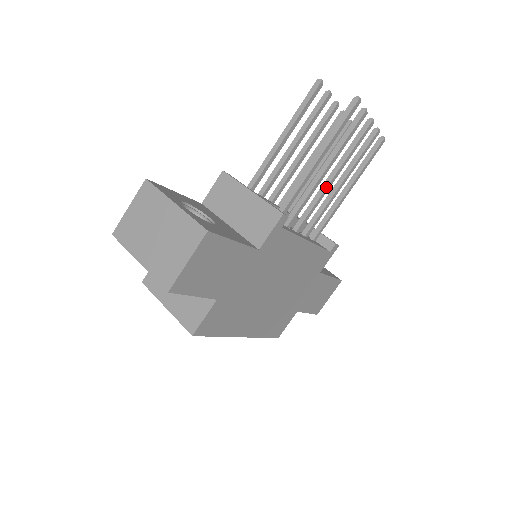
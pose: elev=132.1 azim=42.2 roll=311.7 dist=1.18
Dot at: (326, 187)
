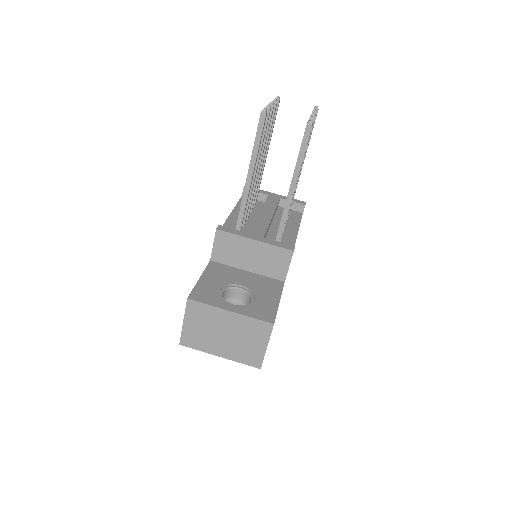
Dot at: (296, 186)
